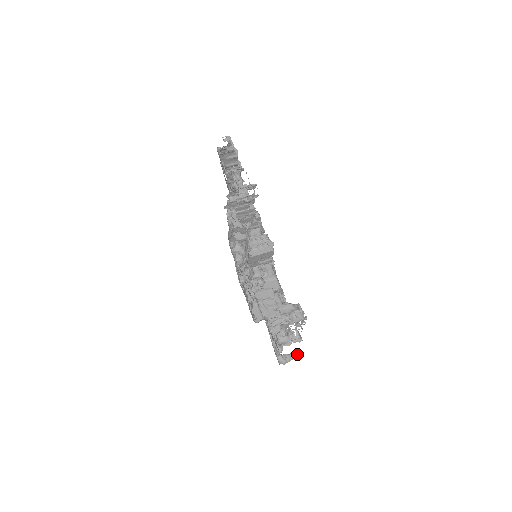
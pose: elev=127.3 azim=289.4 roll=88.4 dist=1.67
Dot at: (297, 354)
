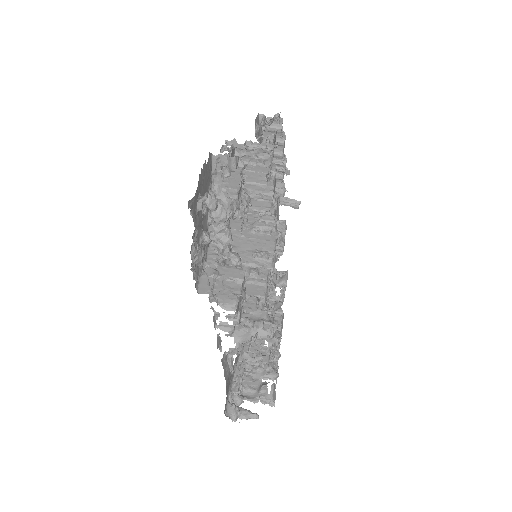
Dot at: (257, 415)
